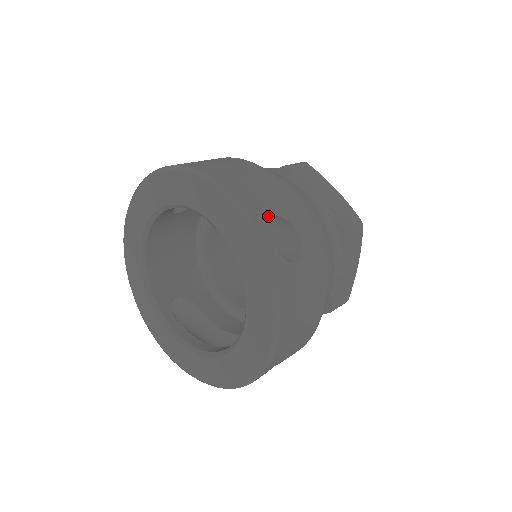
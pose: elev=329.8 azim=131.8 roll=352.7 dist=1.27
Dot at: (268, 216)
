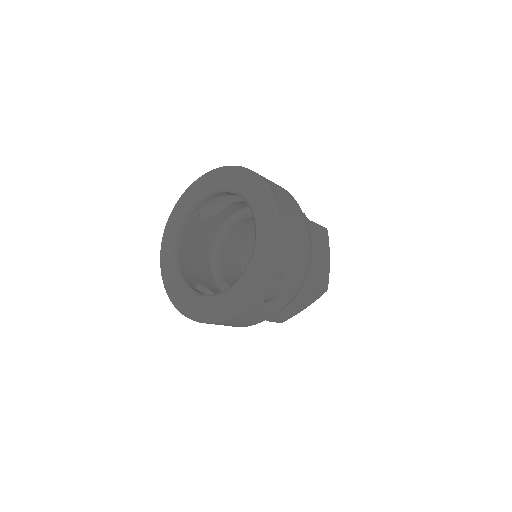
Dot at: occluded
